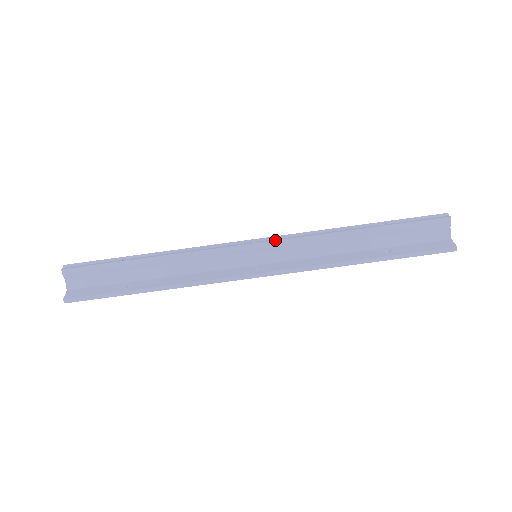
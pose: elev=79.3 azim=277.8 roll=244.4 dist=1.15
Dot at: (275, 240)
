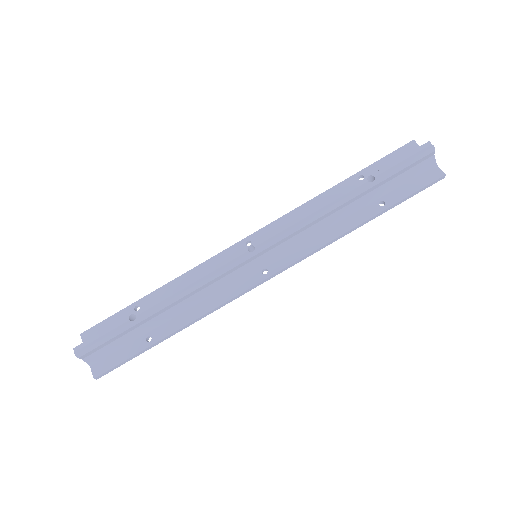
Dot at: (272, 240)
